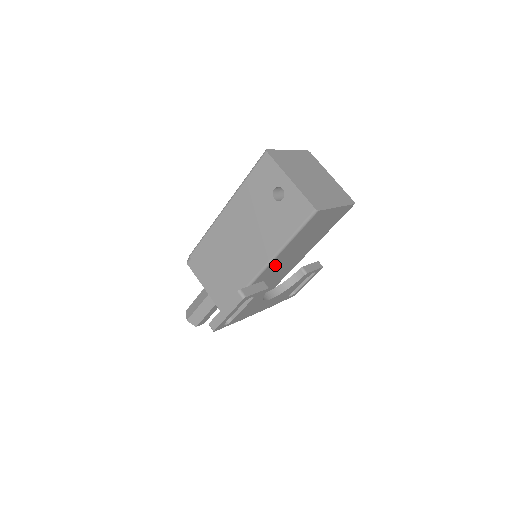
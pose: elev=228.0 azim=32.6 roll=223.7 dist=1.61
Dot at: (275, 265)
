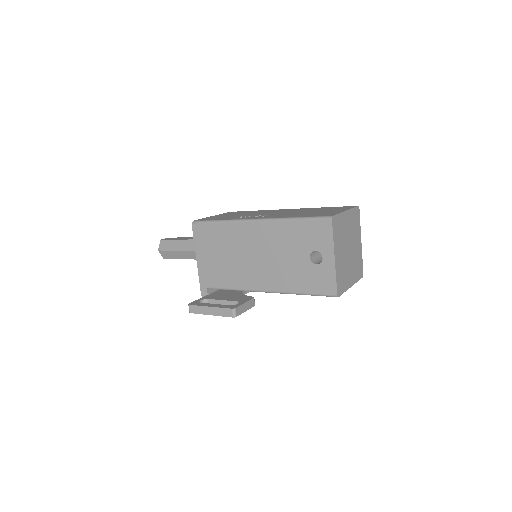
Dot at: occluded
